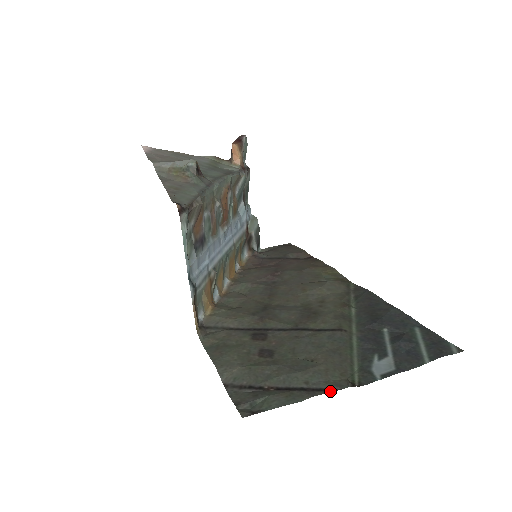
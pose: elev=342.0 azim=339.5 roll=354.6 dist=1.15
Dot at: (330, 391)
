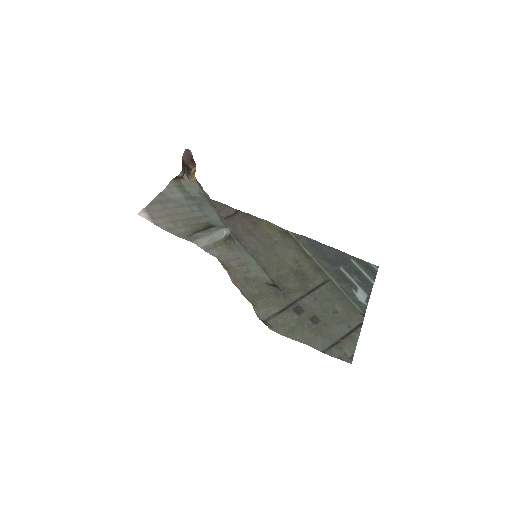
Dot at: (361, 326)
